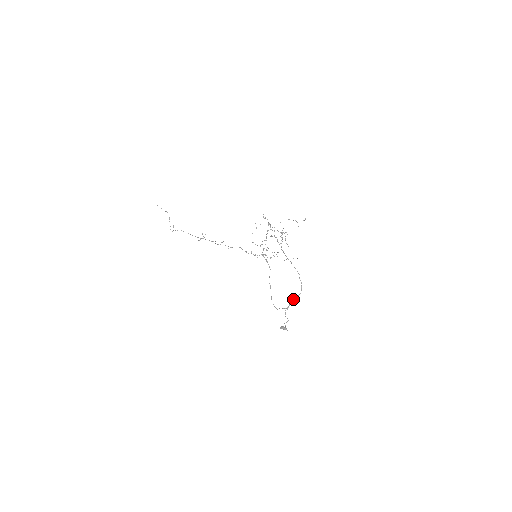
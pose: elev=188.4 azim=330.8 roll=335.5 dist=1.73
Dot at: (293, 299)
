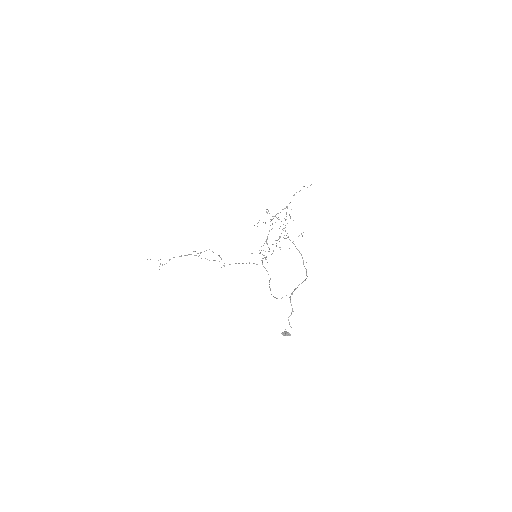
Dot at: occluded
